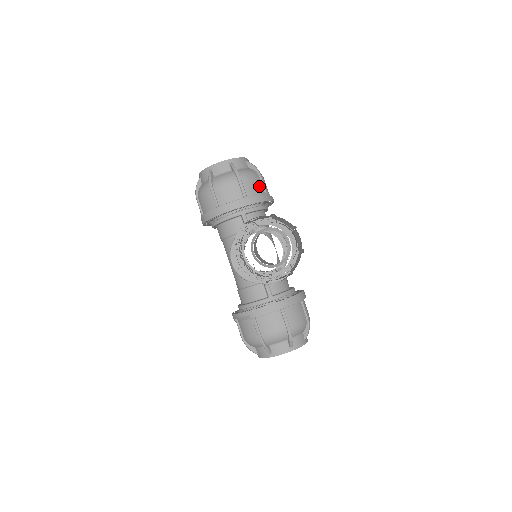
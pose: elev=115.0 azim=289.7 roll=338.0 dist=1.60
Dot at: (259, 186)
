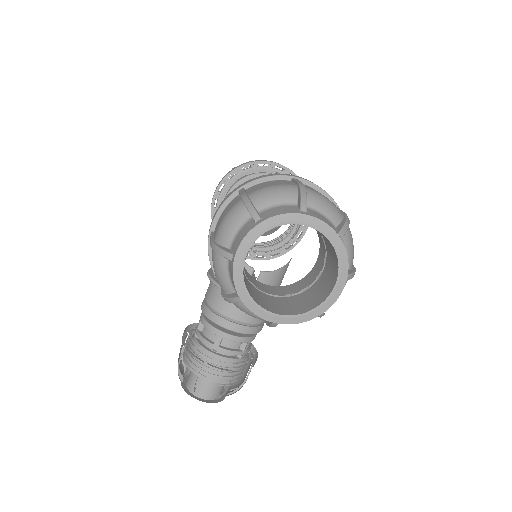
Dot at: occluded
